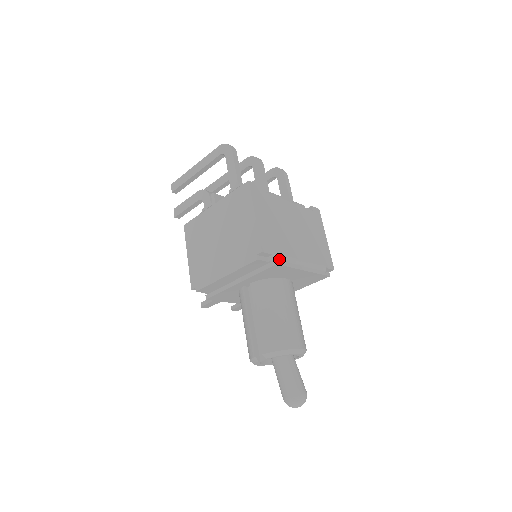
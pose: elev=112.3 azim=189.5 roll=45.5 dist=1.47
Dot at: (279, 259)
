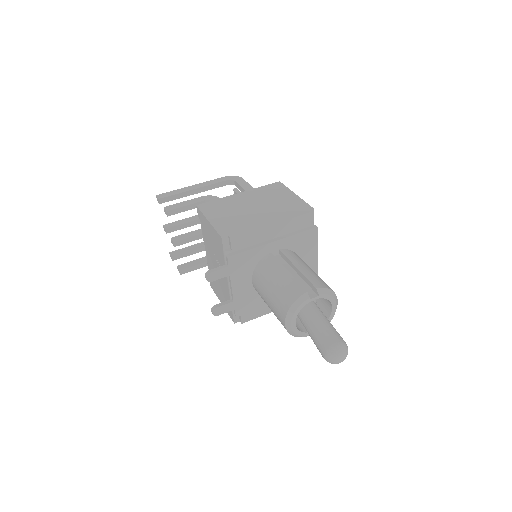
Dot at: occluded
